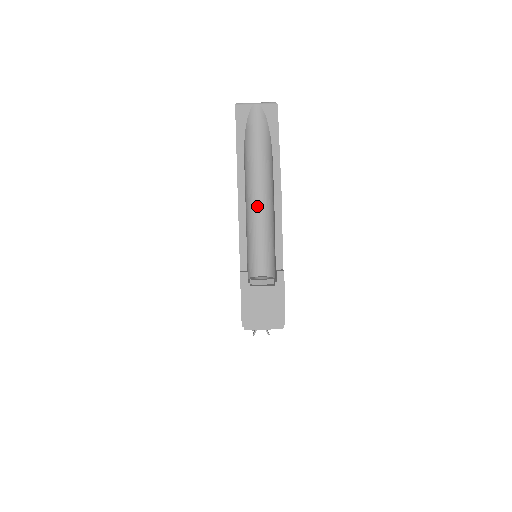
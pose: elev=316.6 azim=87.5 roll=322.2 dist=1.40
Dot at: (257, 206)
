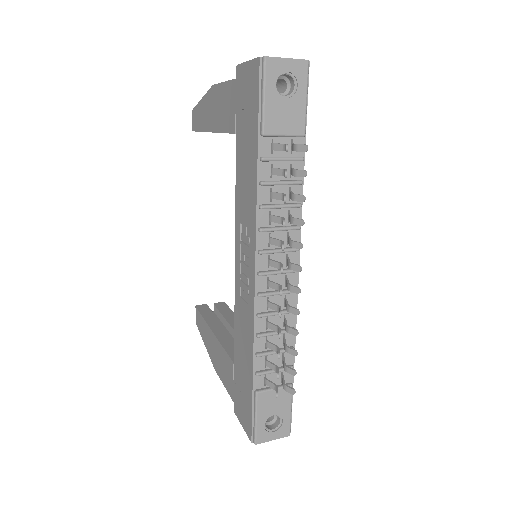
Dot at: occluded
